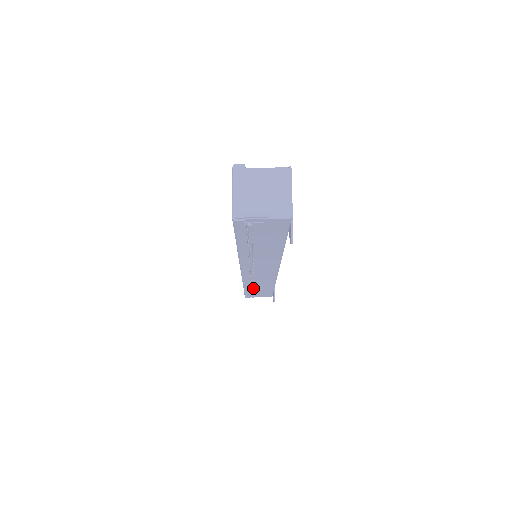
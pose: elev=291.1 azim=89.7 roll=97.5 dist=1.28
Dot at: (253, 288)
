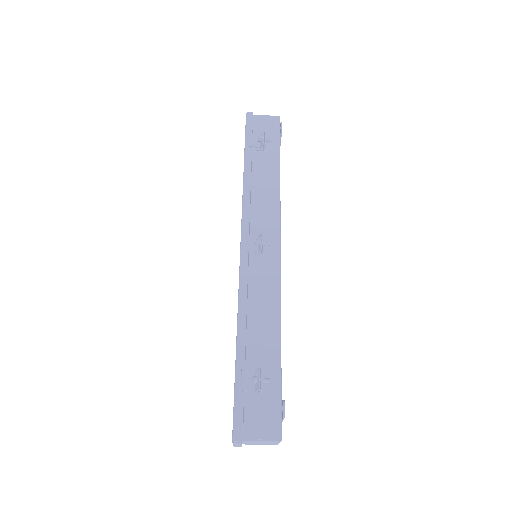
Dot at: occluded
